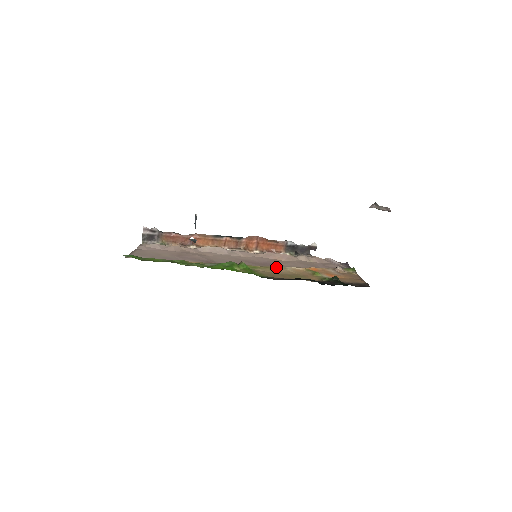
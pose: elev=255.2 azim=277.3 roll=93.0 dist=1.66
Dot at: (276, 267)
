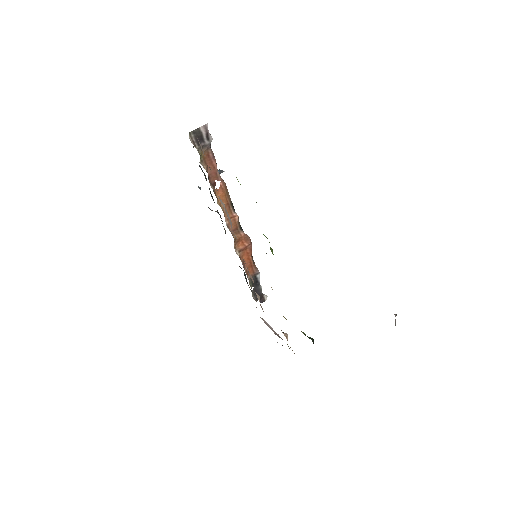
Dot at: occluded
